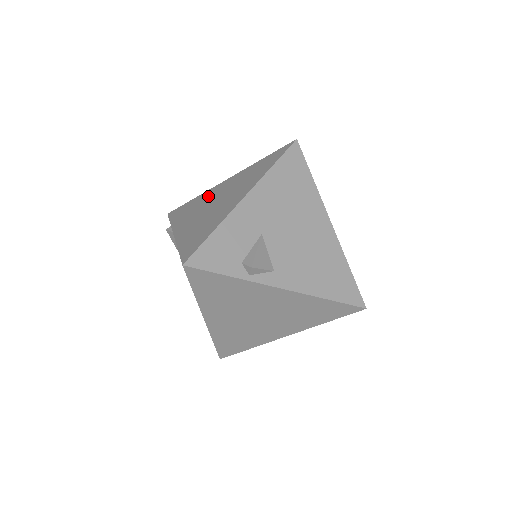
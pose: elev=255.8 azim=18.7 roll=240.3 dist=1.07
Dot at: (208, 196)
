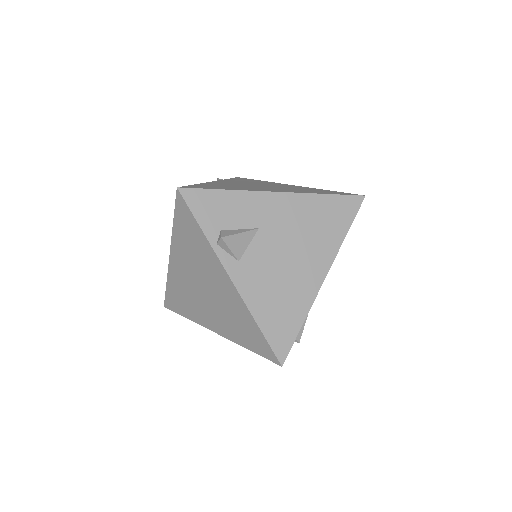
Dot at: (268, 183)
